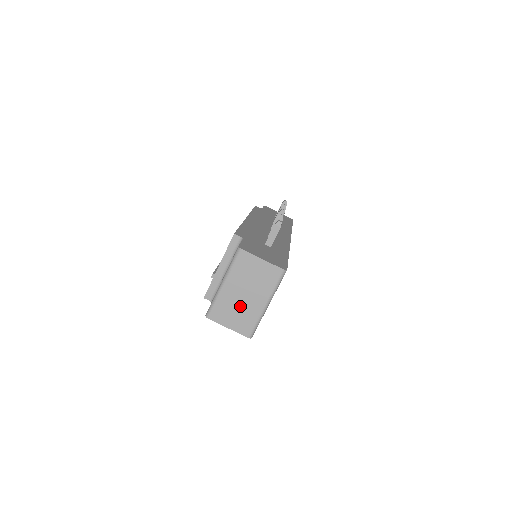
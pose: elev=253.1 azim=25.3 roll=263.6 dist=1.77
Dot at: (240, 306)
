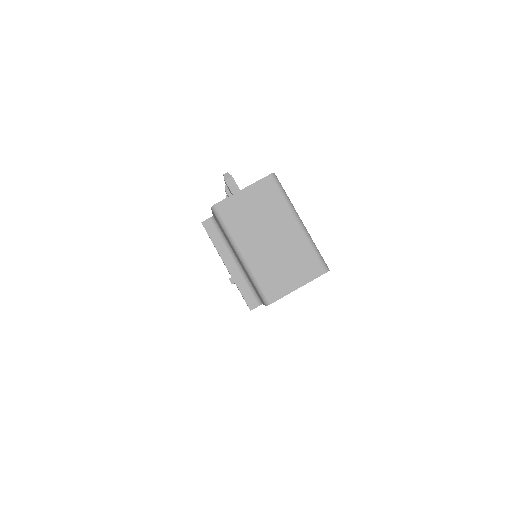
Dot at: (281, 254)
